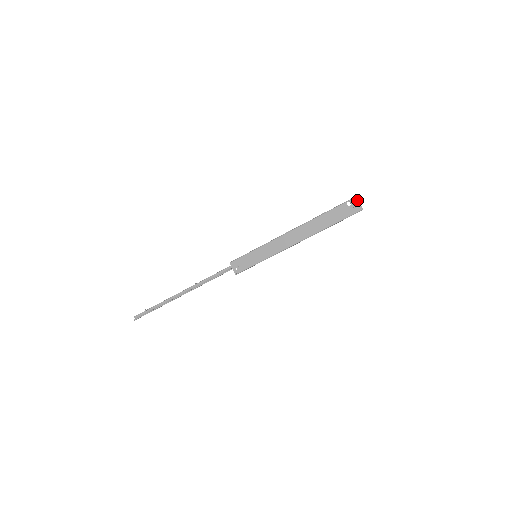
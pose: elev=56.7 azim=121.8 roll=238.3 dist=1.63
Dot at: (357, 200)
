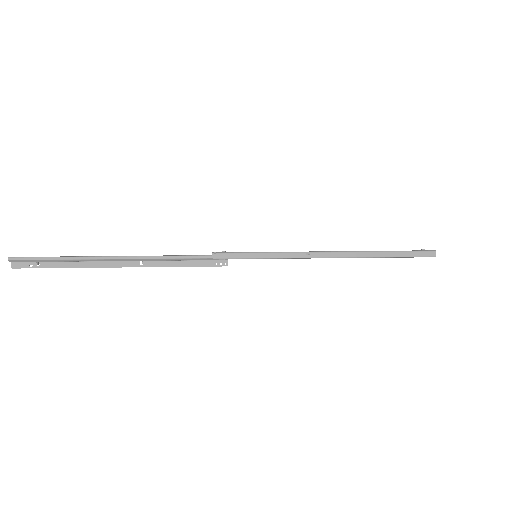
Dot at: occluded
